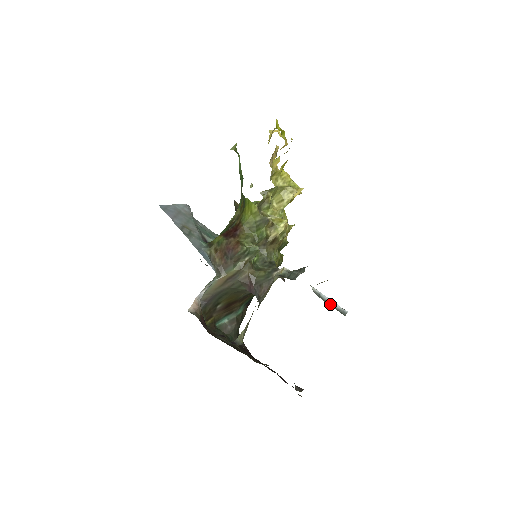
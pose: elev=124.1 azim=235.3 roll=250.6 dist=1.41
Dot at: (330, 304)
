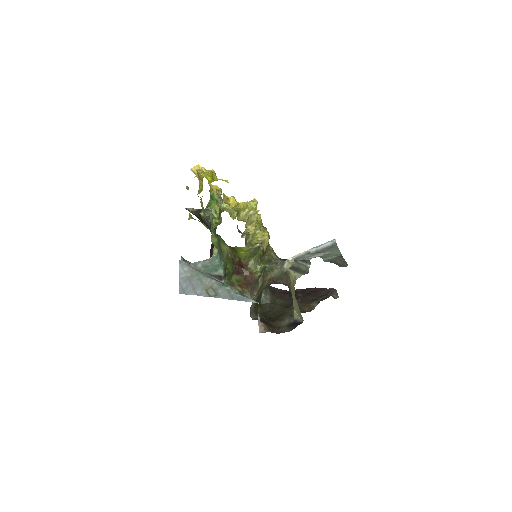
Dot at: (331, 257)
